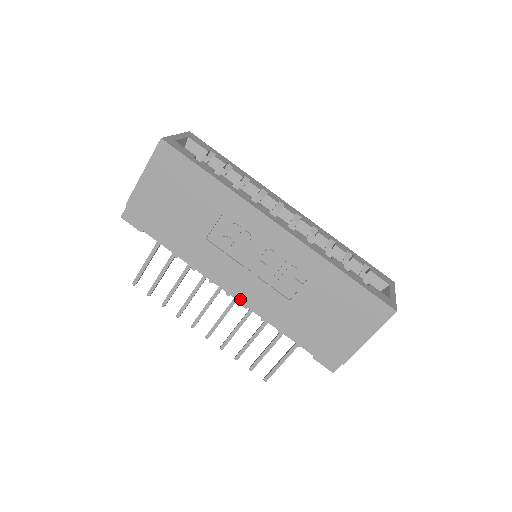
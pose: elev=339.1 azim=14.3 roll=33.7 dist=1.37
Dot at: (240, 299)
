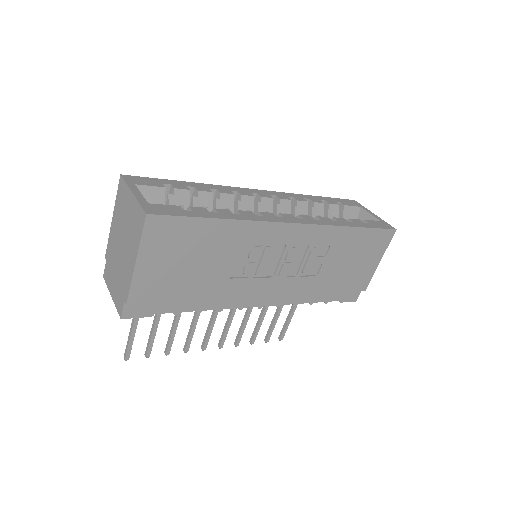
Dot at: (272, 303)
